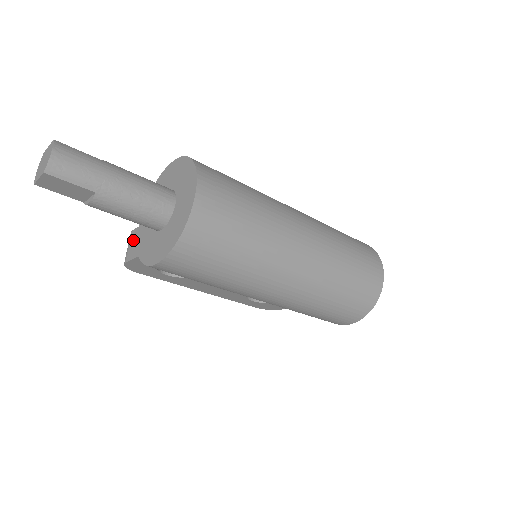
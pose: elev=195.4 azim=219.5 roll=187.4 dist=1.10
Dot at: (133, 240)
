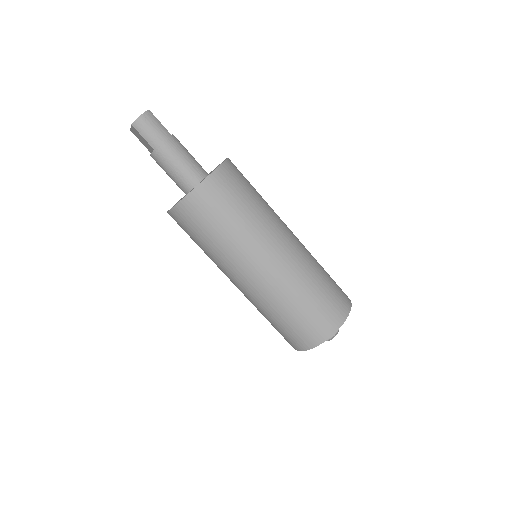
Dot at: occluded
